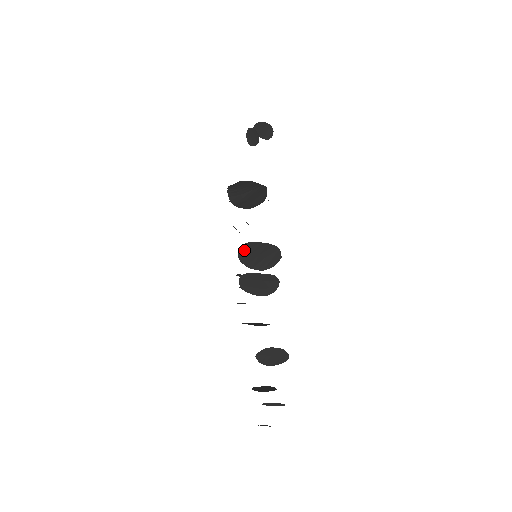
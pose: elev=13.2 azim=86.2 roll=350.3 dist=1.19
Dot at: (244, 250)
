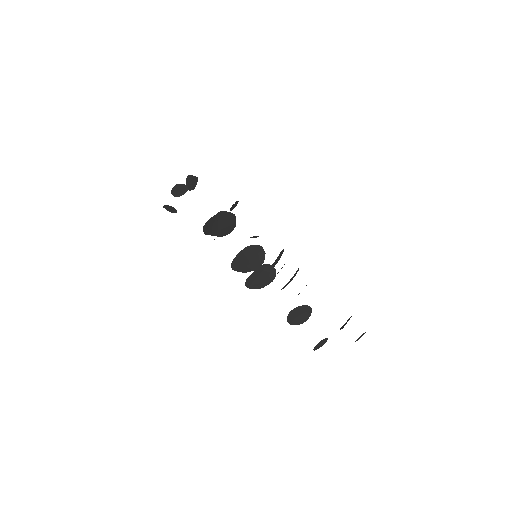
Dot at: (237, 267)
